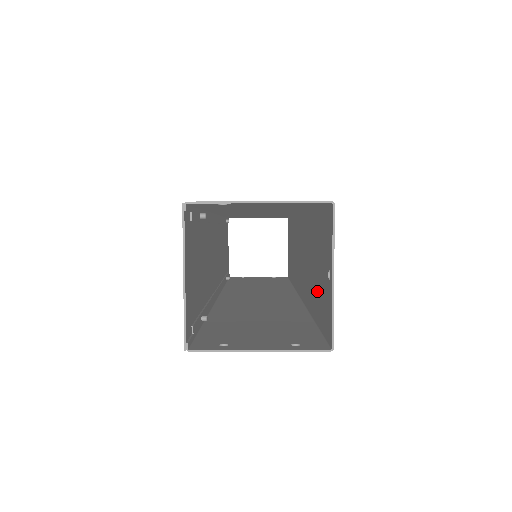
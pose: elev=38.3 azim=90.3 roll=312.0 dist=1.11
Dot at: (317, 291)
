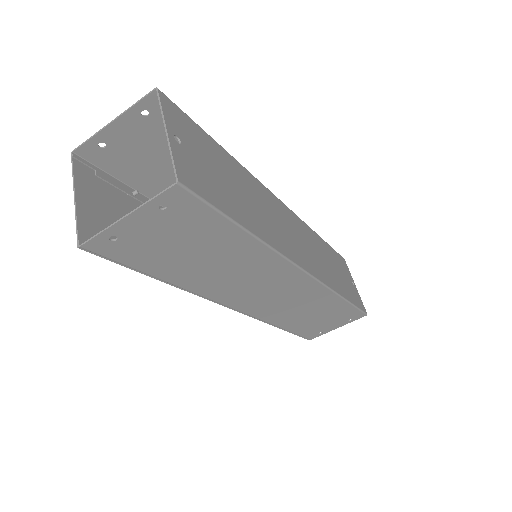
Dot at: (225, 194)
